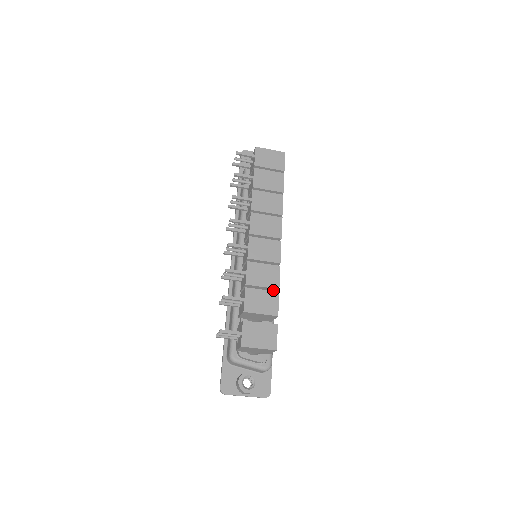
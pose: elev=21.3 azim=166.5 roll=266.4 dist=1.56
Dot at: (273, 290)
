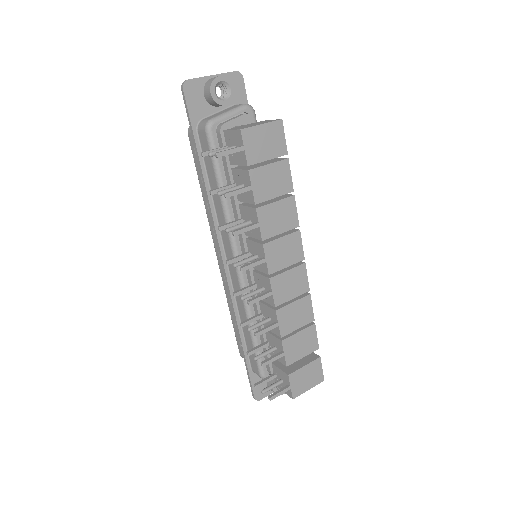
Dot at: occluded
